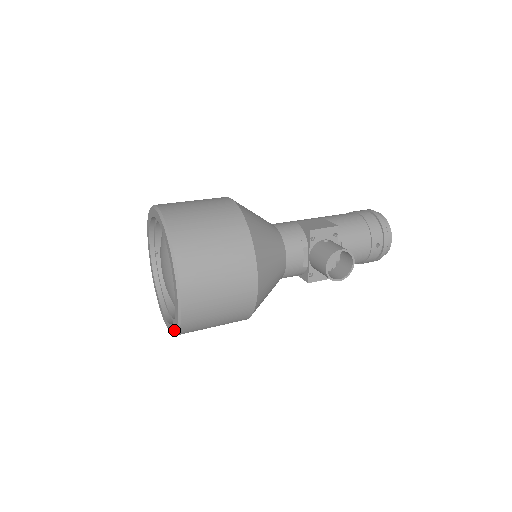
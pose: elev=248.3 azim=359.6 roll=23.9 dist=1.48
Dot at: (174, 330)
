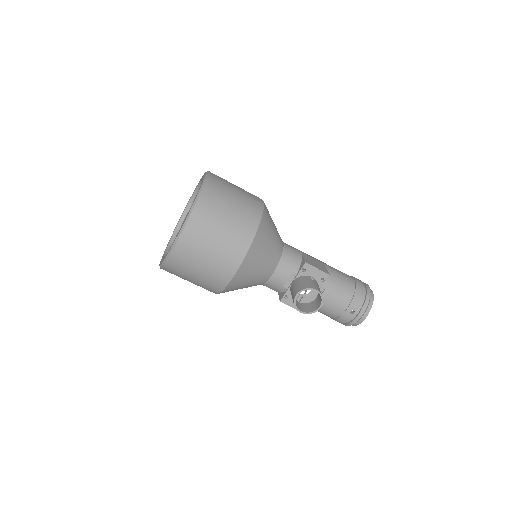
Dot at: (161, 263)
